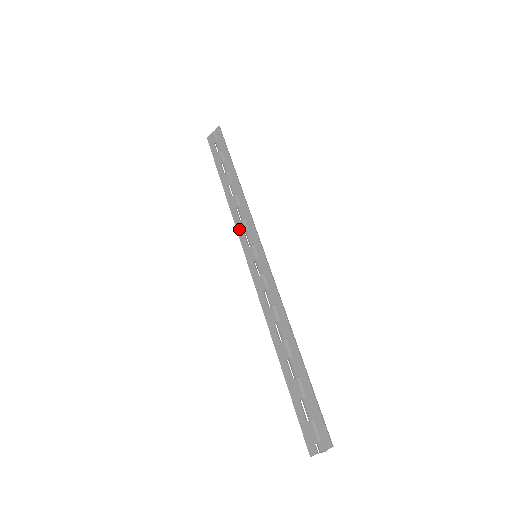
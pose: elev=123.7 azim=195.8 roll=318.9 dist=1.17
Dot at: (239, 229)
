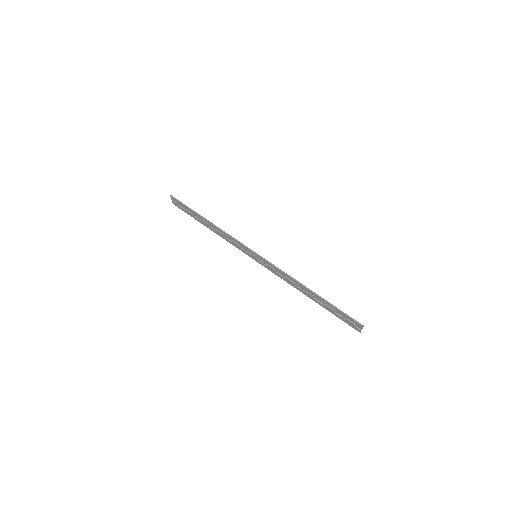
Dot at: (236, 247)
